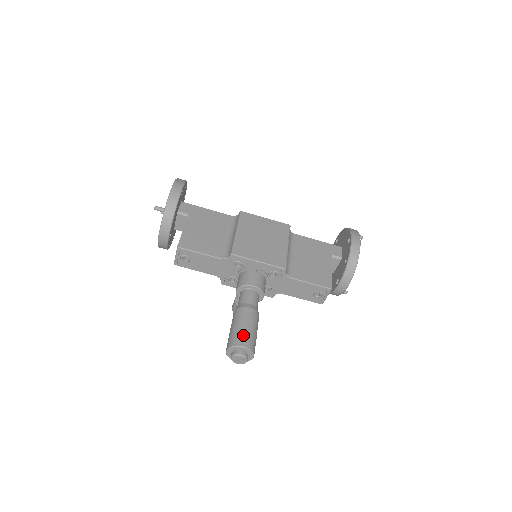
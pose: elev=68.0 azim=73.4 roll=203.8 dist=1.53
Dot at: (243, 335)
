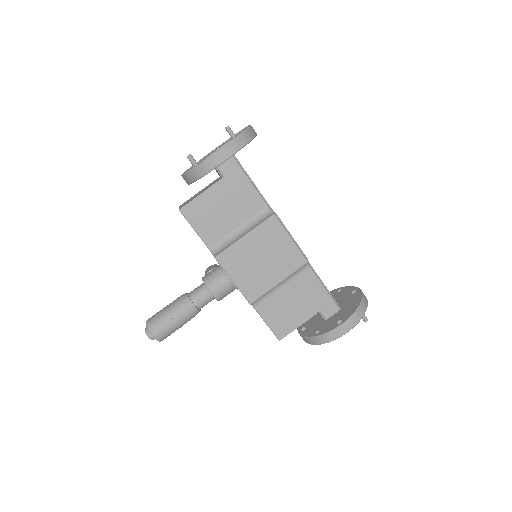
Dot at: (162, 327)
